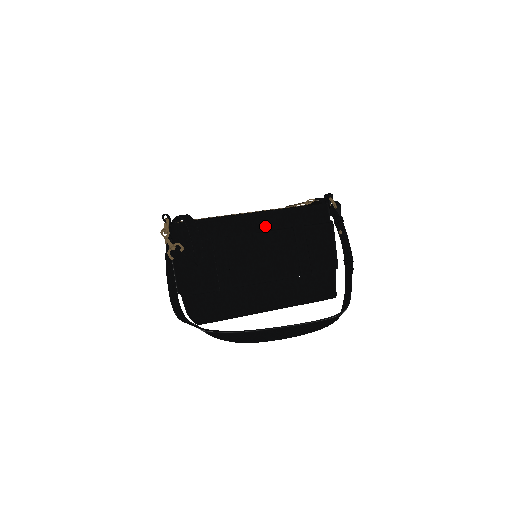
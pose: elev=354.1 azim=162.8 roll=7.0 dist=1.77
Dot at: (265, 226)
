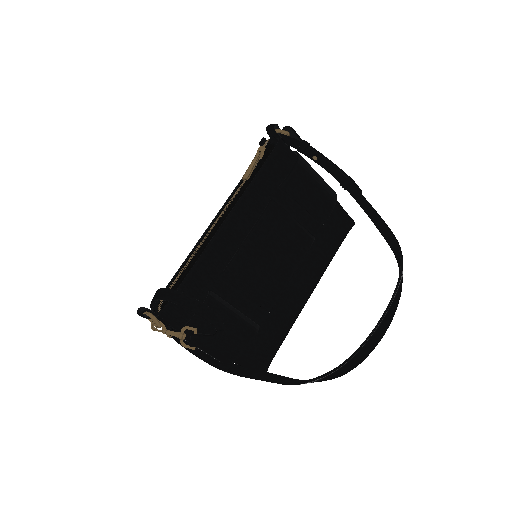
Dot at: (245, 224)
